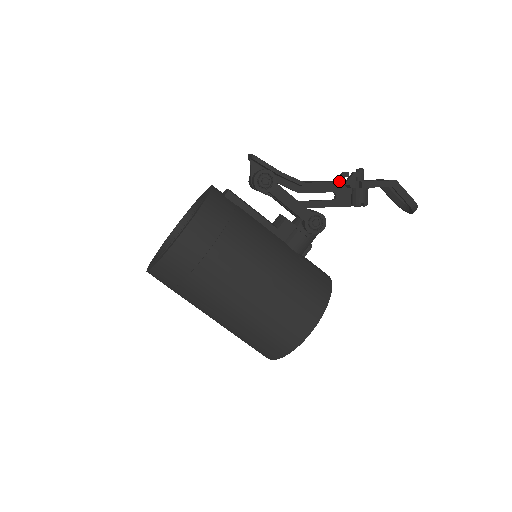
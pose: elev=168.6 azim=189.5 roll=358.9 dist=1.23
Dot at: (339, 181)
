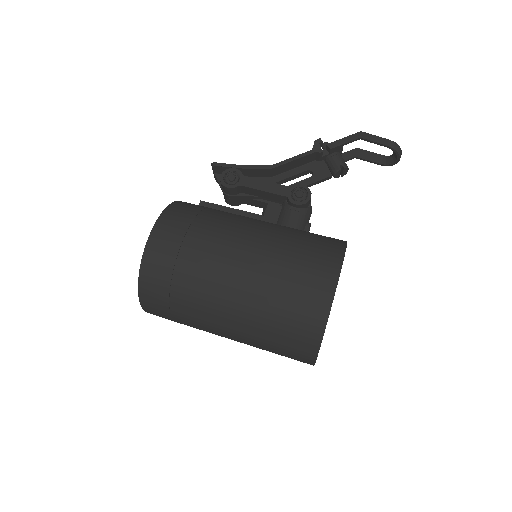
Dot at: (306, 156)
